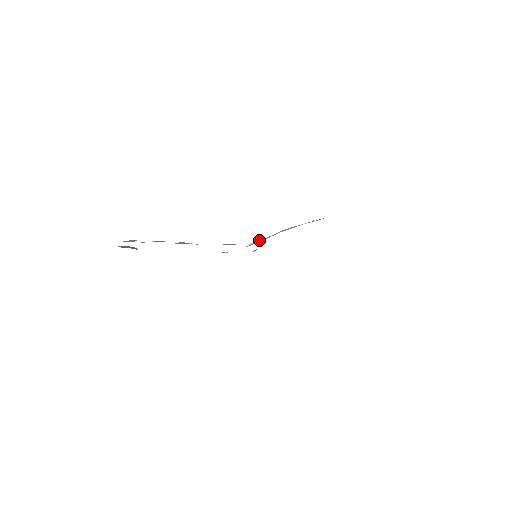
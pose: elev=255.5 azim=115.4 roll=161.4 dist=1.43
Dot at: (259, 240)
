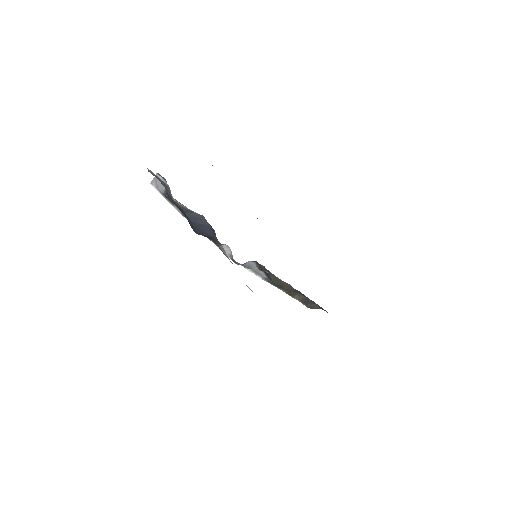
Dot at: occluded
